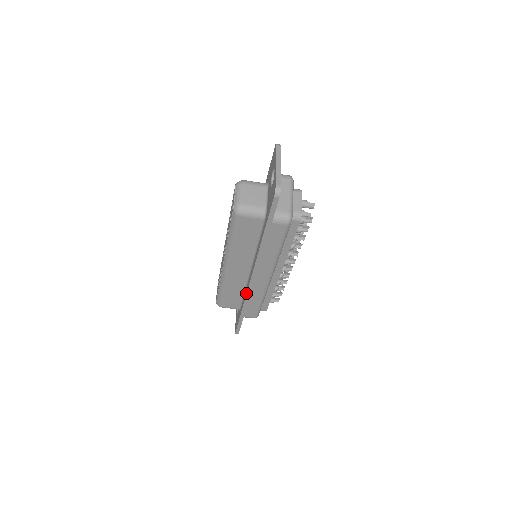
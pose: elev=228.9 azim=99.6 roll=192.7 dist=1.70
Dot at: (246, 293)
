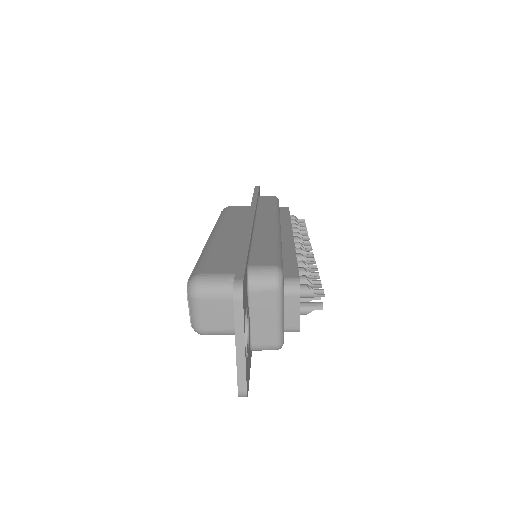
Dot at: occluded
